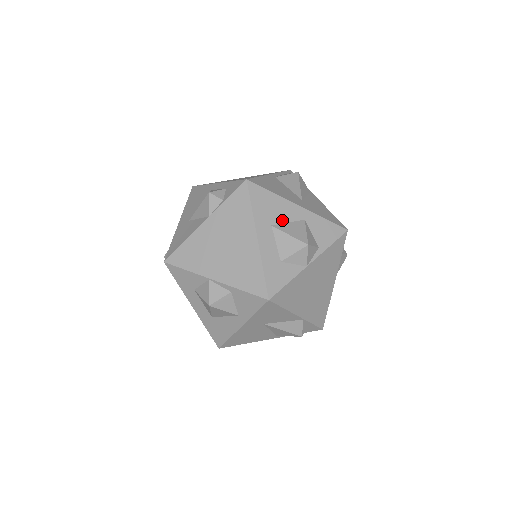
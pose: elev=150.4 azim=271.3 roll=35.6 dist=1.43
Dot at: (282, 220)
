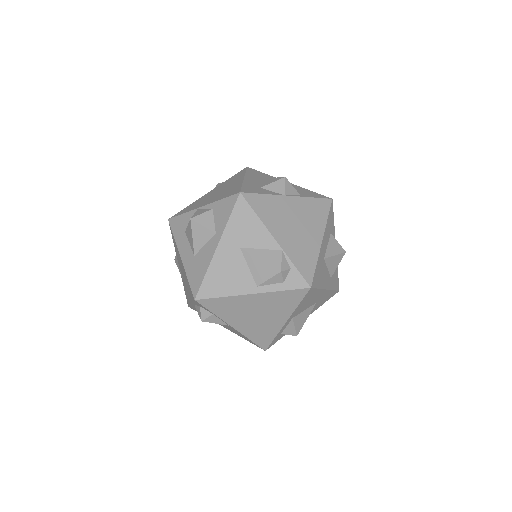
Dot at: occluded
